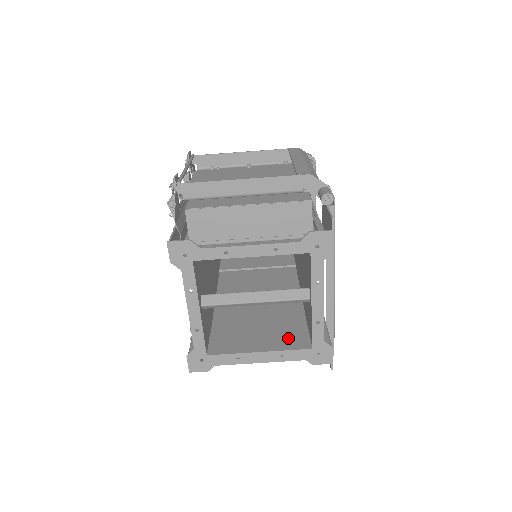
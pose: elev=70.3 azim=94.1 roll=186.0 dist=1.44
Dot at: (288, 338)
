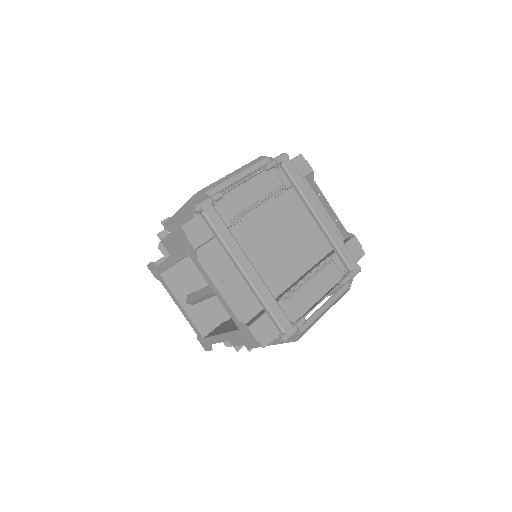
Dot at: occluded
